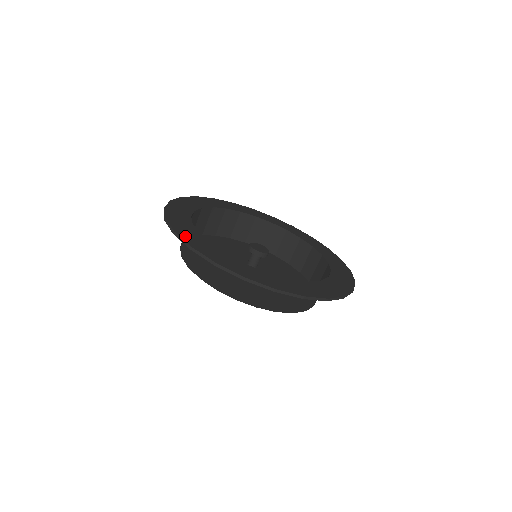
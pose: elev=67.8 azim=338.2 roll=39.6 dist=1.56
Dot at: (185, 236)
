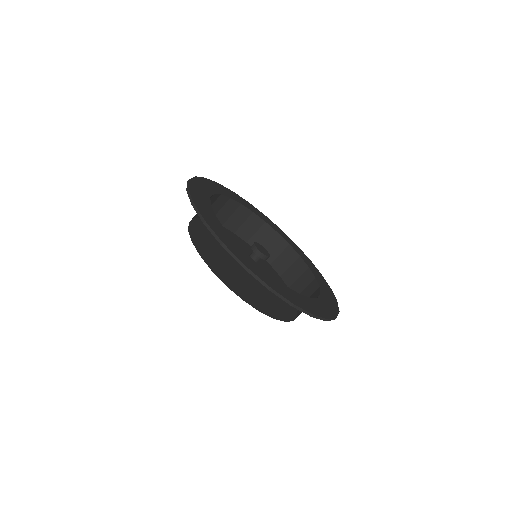
Dot at: (194, 186)
